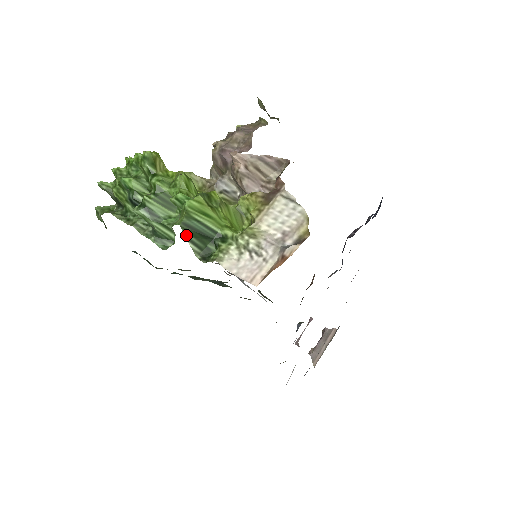
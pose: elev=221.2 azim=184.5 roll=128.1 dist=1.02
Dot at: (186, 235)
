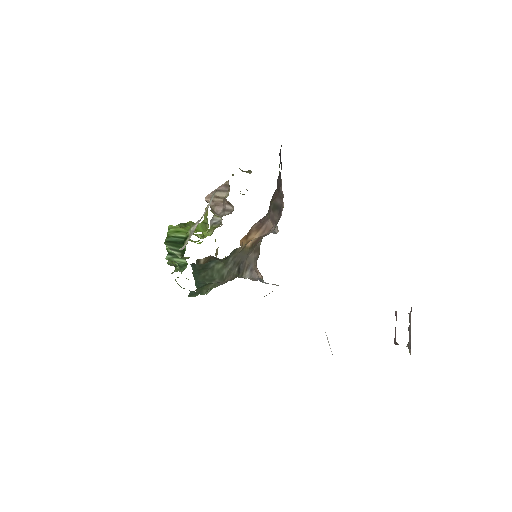
Dot at: (169, 248)
